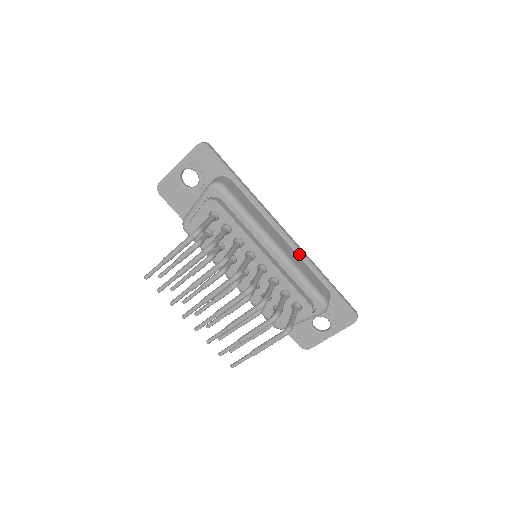
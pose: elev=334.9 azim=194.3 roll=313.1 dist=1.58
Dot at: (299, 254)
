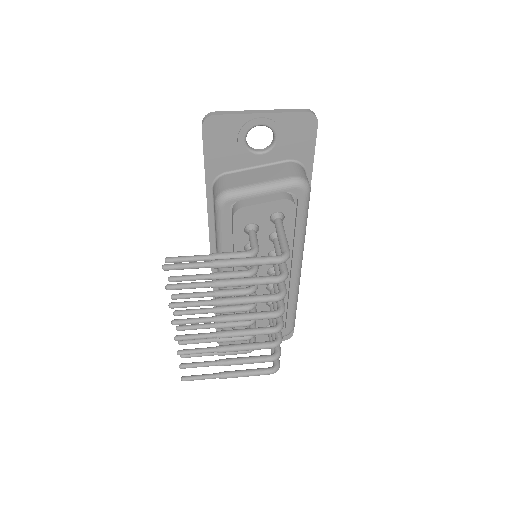
Dot at: occluded
